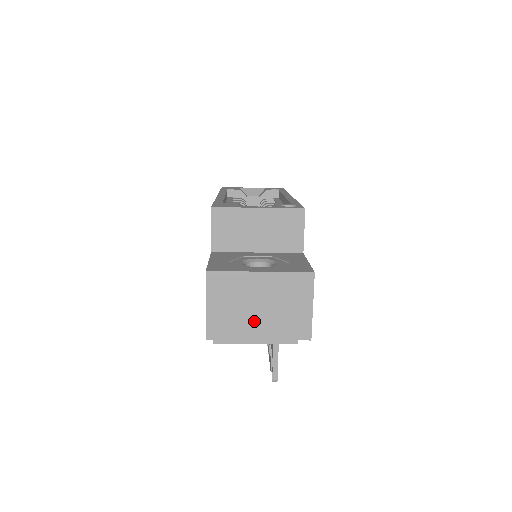
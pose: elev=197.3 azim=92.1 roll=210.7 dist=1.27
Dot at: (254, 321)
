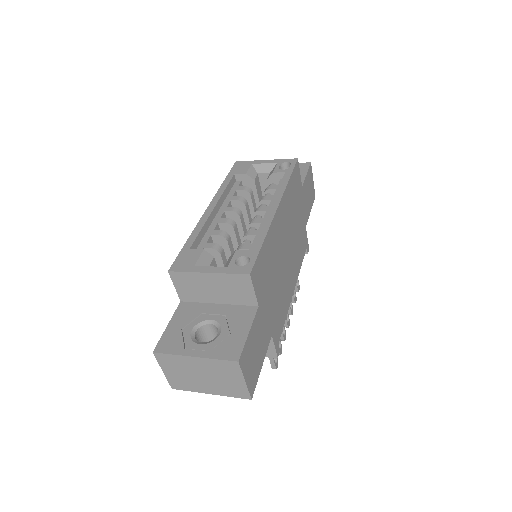
Dot at: (202, 384)
